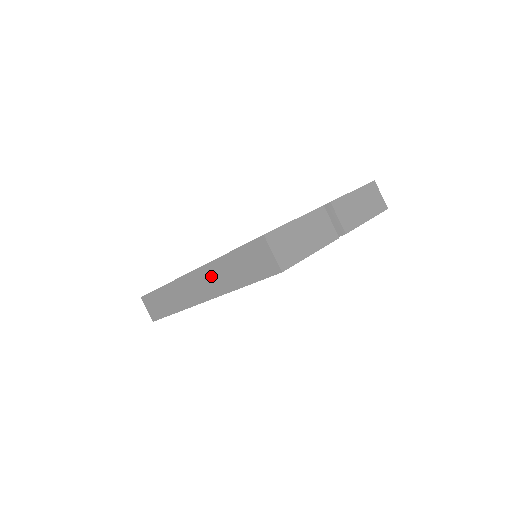
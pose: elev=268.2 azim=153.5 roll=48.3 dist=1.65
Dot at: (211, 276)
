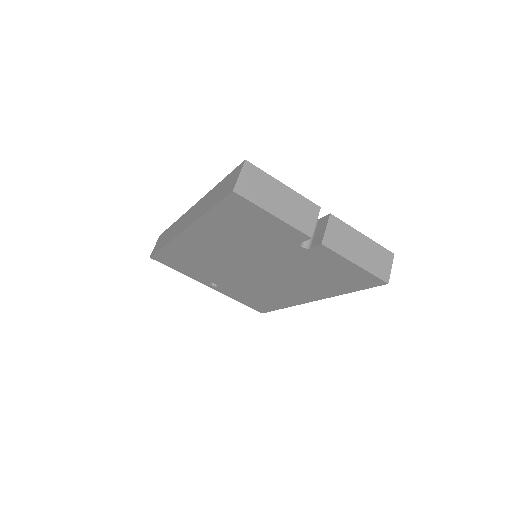
Dot at: (200, 206)
